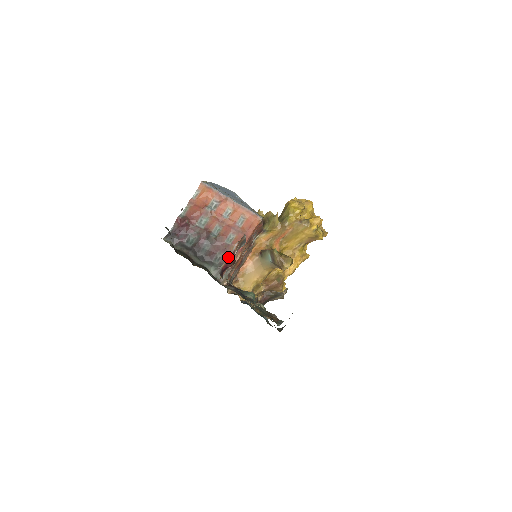
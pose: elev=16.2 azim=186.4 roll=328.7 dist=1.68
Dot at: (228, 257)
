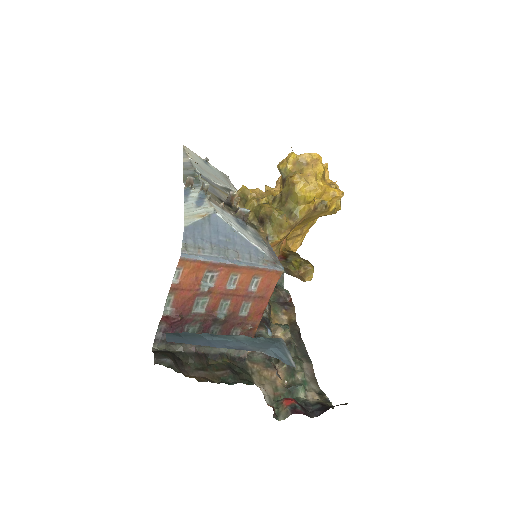
Dot at: (248, 330)
